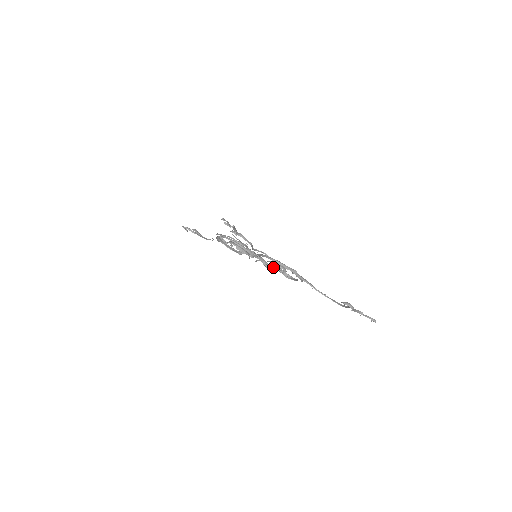
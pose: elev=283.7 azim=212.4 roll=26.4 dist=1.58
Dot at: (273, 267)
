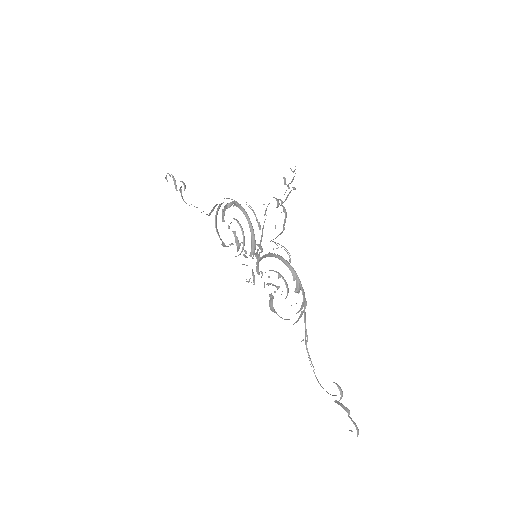
Dot at: (267, 283)
